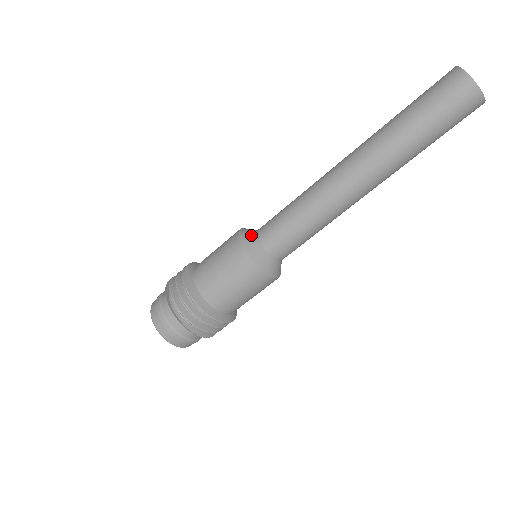
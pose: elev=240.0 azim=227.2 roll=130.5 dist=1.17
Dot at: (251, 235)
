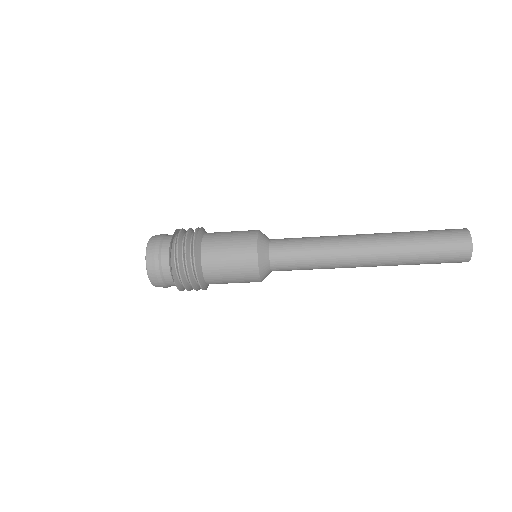
Dot at: (266, 238)
